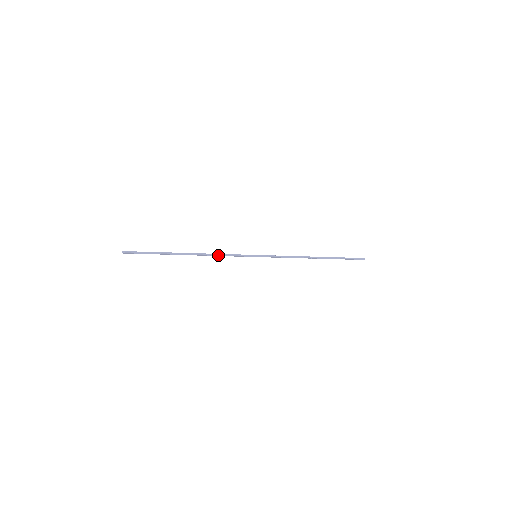
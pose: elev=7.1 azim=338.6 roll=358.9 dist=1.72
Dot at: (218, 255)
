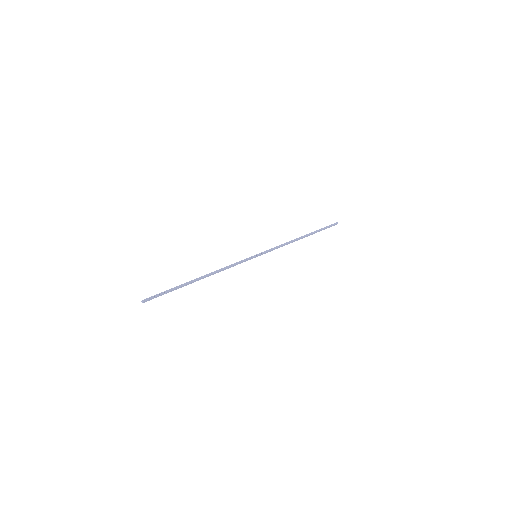
Dot at: (225, 268)
